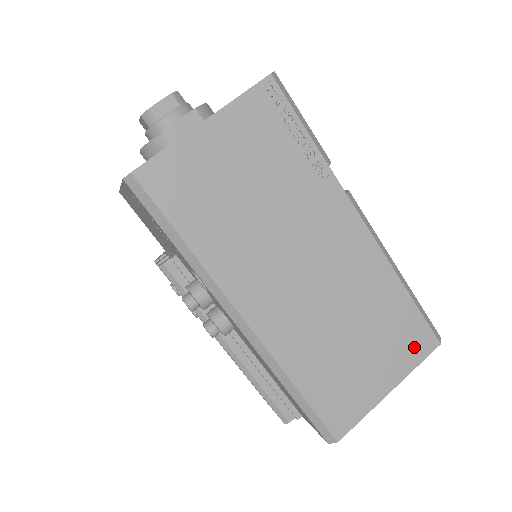
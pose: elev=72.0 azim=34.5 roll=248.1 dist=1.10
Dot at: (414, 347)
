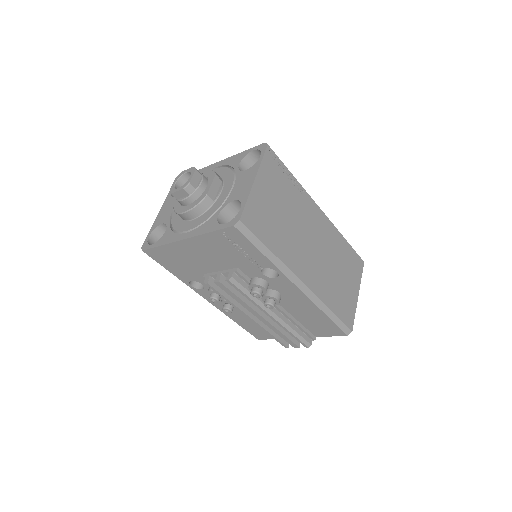
Dot at: (357, 268)
